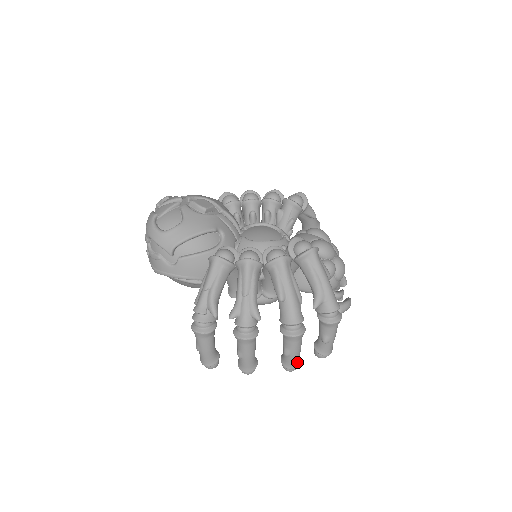
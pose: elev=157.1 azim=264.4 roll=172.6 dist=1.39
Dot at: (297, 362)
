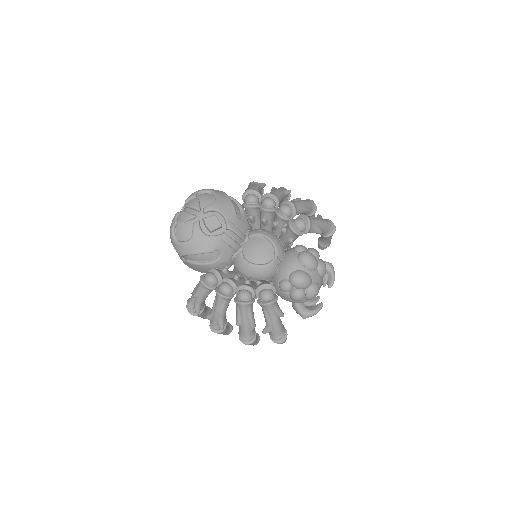
Dot at: (254, 344)
